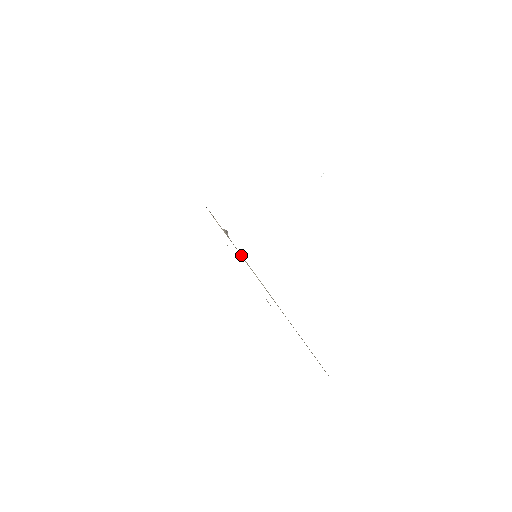
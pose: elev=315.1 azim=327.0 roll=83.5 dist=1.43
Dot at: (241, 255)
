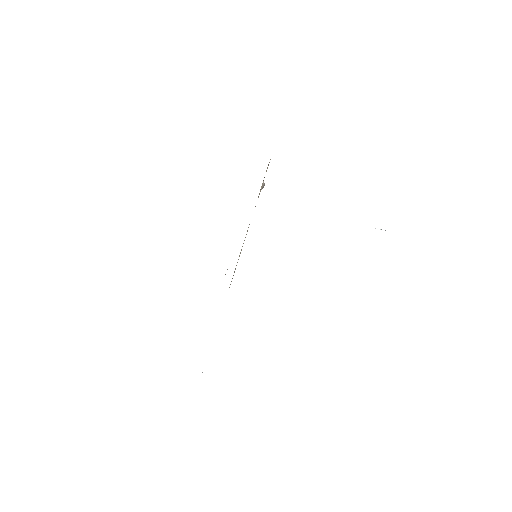
Dot at: occluded
